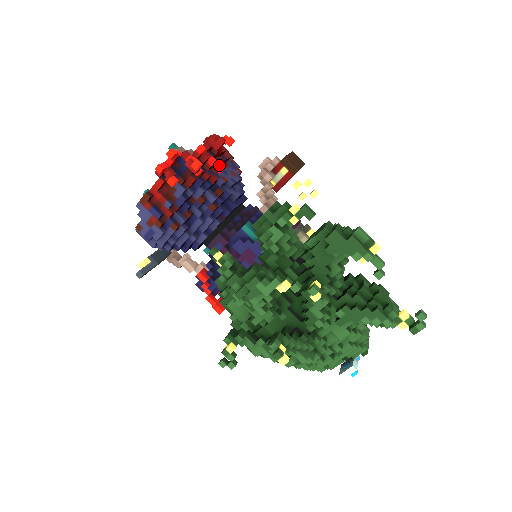
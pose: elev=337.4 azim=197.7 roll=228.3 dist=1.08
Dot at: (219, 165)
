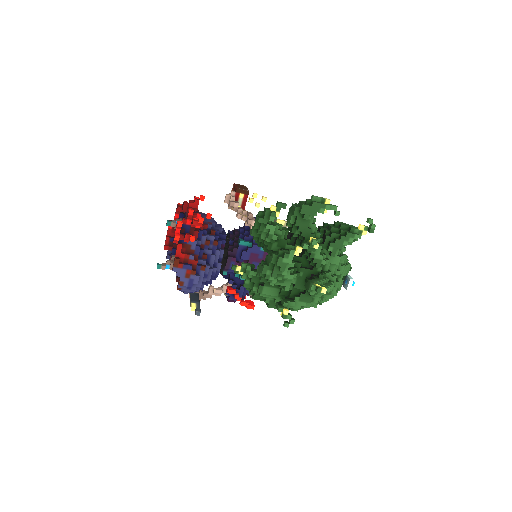
Dot at: (208, 214)
